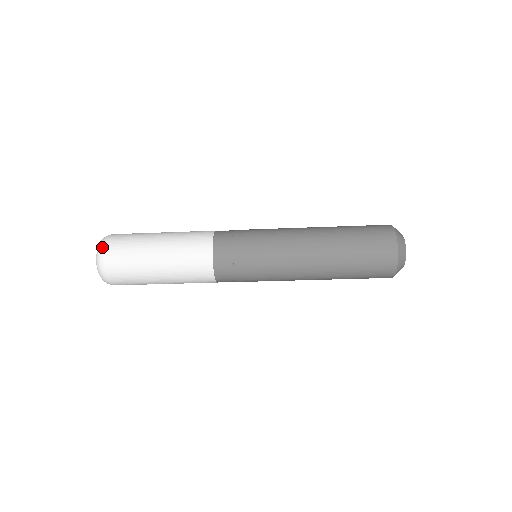
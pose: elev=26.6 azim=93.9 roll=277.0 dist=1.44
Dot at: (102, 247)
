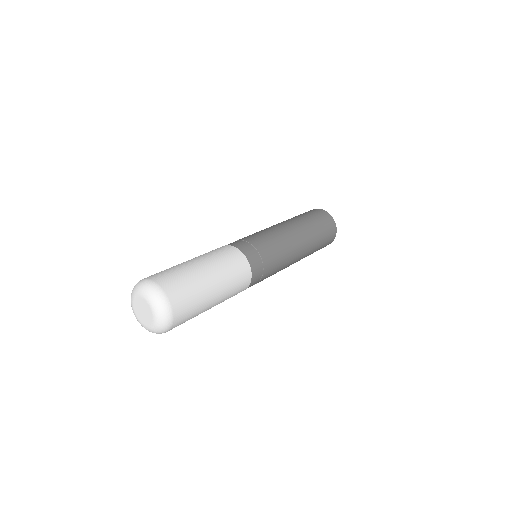
Dot at: occluded
